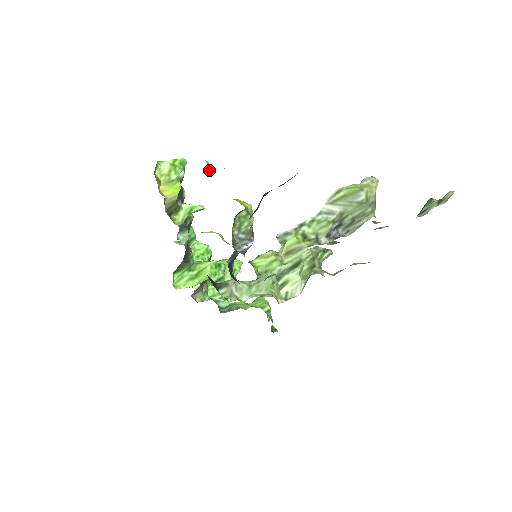
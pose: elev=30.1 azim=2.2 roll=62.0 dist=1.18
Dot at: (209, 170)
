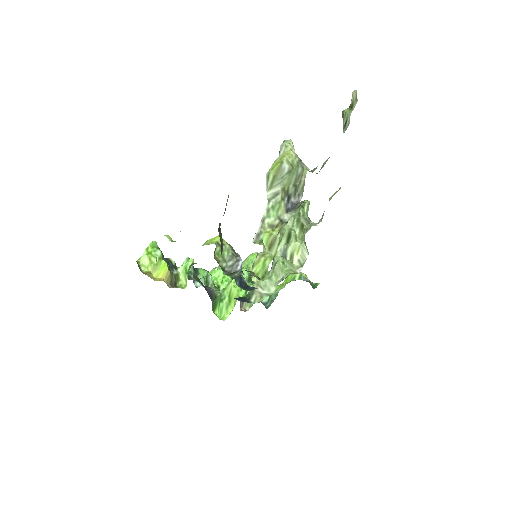
Dot at: (172, 240)
